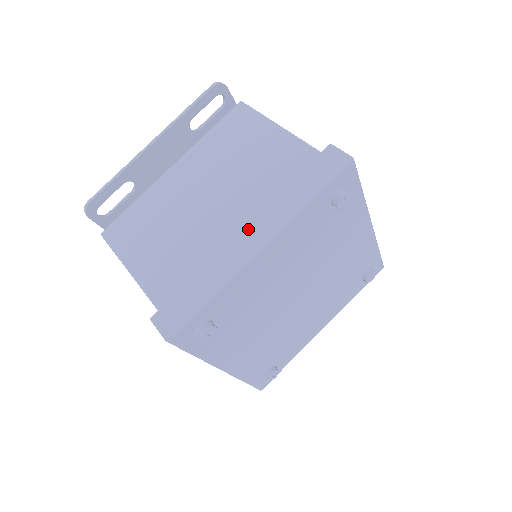
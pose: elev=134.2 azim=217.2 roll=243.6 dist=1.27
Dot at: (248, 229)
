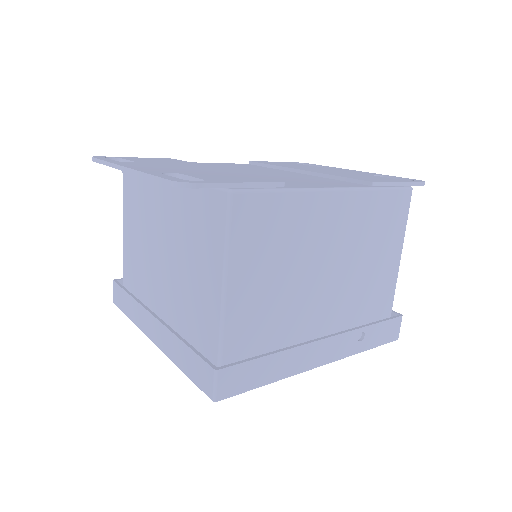
Dot at: (155, 322)
